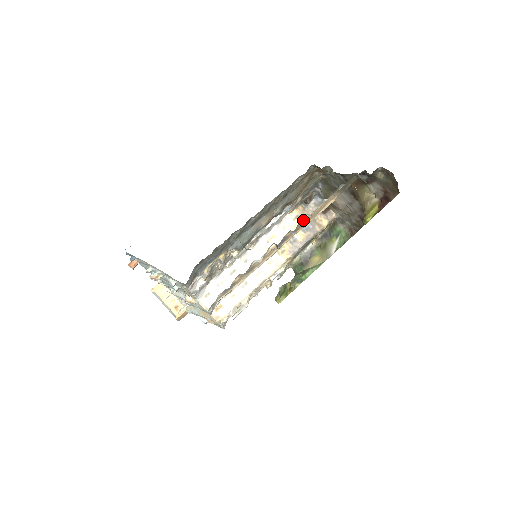
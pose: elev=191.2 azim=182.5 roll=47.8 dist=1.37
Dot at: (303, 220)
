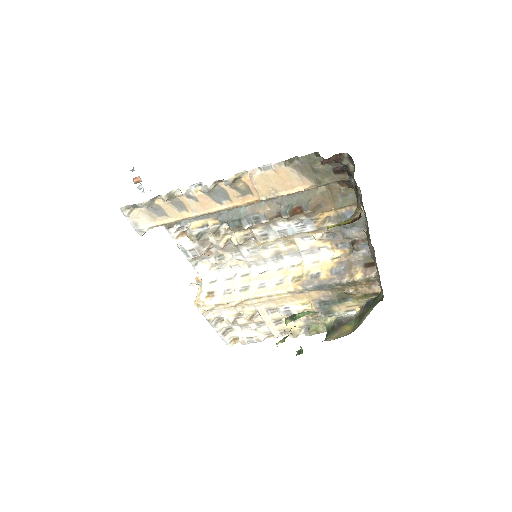
Dot at: (245, 179)
